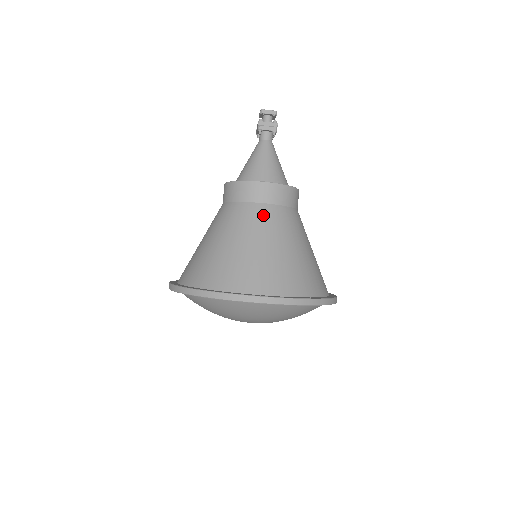
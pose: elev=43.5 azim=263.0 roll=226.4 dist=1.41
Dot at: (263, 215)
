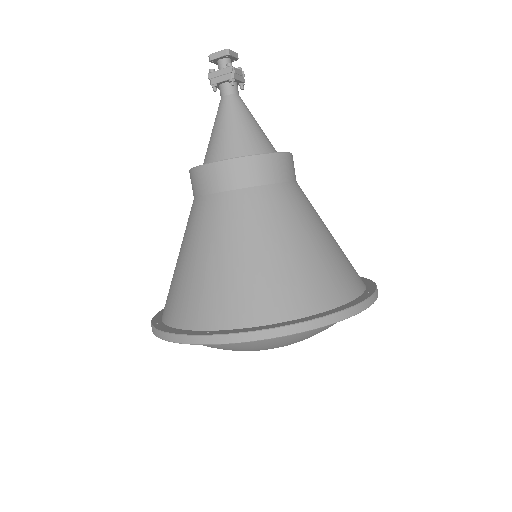
Dot at: (218, 210)
